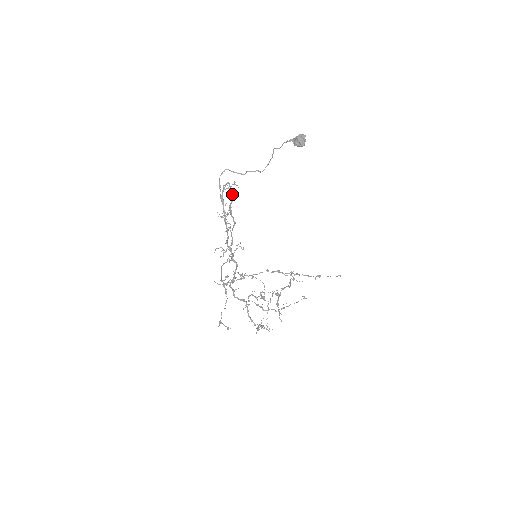
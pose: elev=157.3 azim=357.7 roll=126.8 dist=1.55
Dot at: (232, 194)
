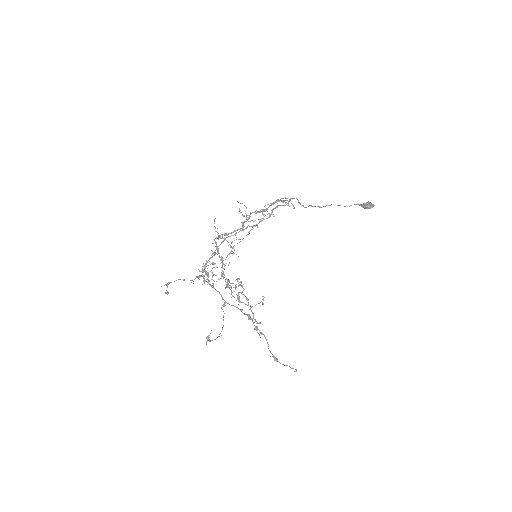
Dot at: (287, 203)
